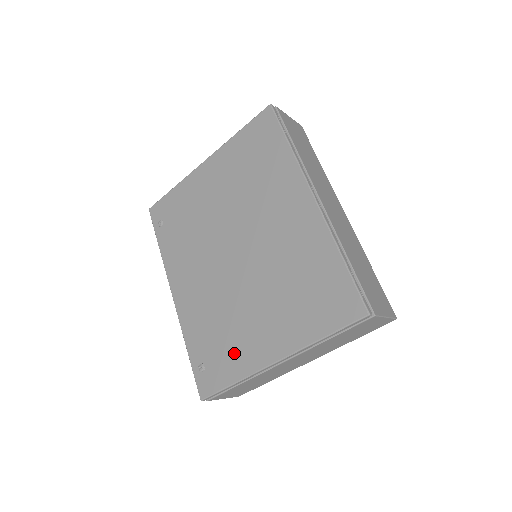
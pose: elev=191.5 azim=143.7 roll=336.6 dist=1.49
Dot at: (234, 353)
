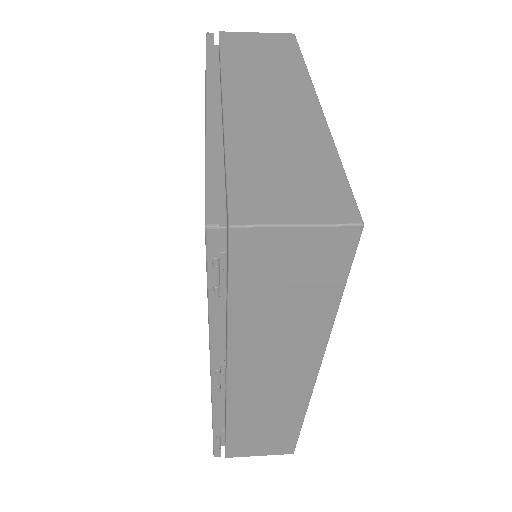
Dot at: occluded
